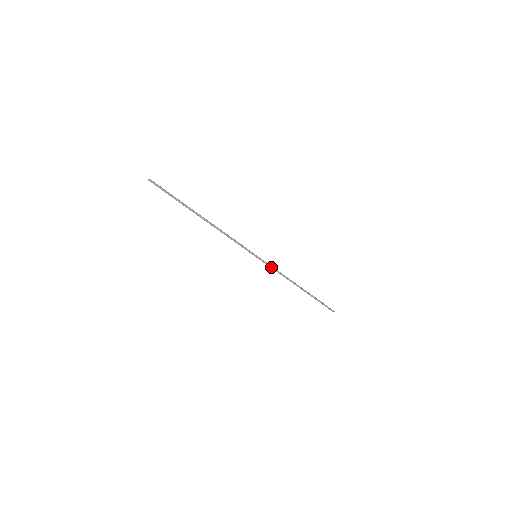
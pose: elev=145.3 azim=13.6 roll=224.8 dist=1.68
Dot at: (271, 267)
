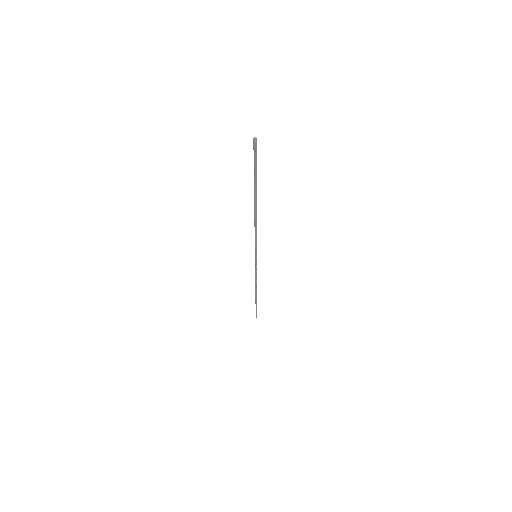
Dot at: (256, 269)
